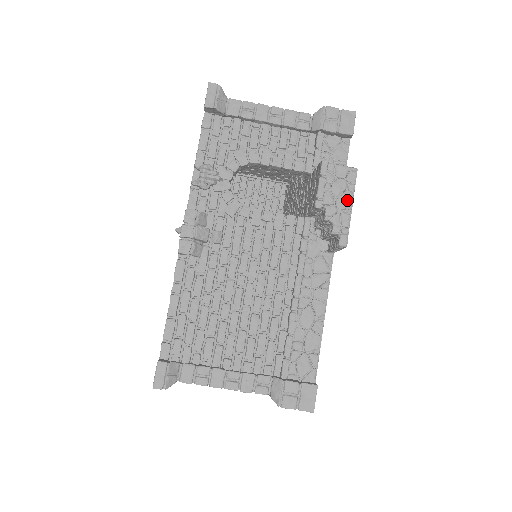
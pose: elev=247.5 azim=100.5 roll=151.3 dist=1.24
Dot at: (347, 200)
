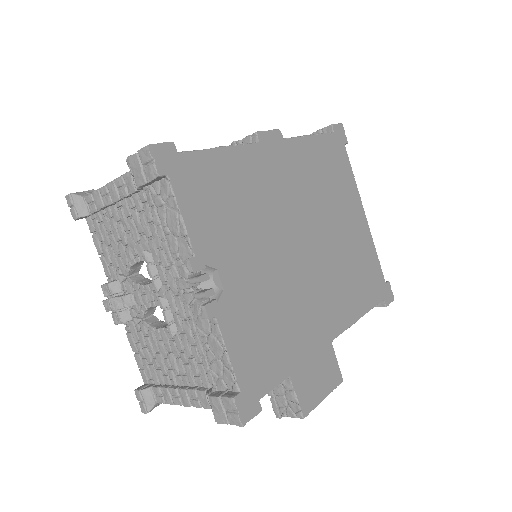
Dot at: occluded
